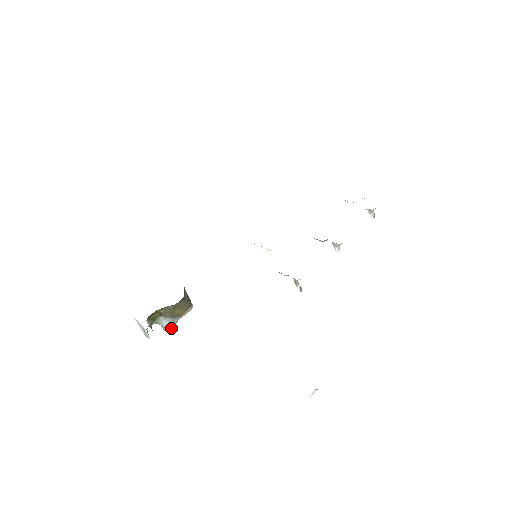
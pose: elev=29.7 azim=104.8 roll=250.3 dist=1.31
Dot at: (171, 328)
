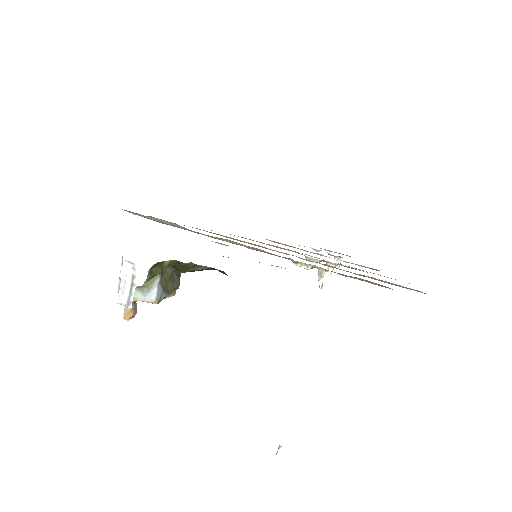
Dot at: (157, 303)
